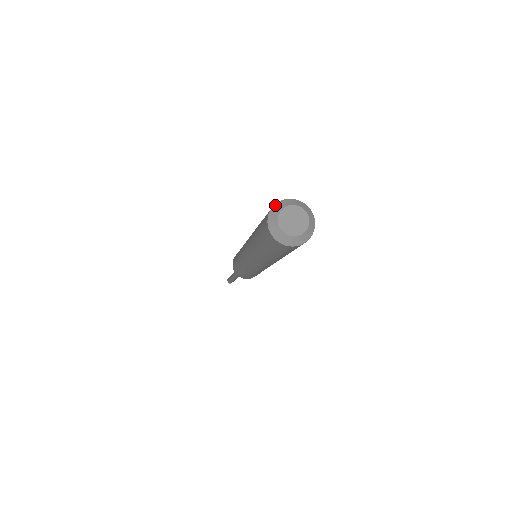
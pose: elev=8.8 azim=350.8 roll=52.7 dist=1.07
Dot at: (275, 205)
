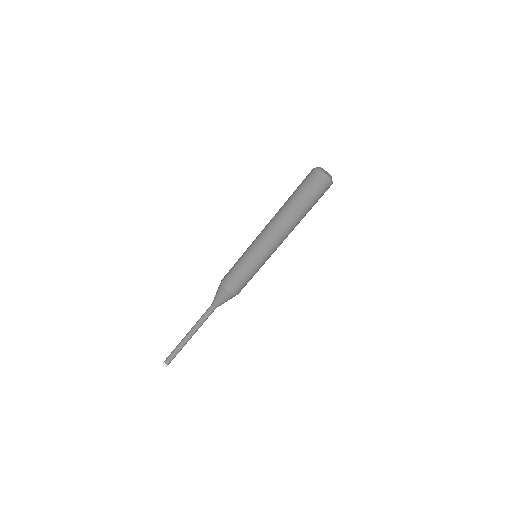
Dot at: occluded
